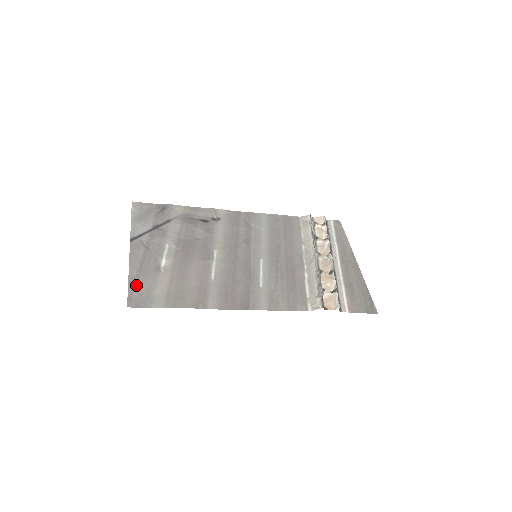
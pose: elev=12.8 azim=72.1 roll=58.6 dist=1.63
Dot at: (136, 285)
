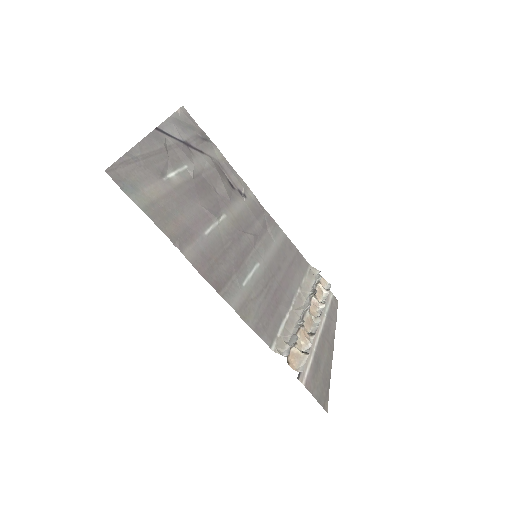
Dot at: (131, 163)
